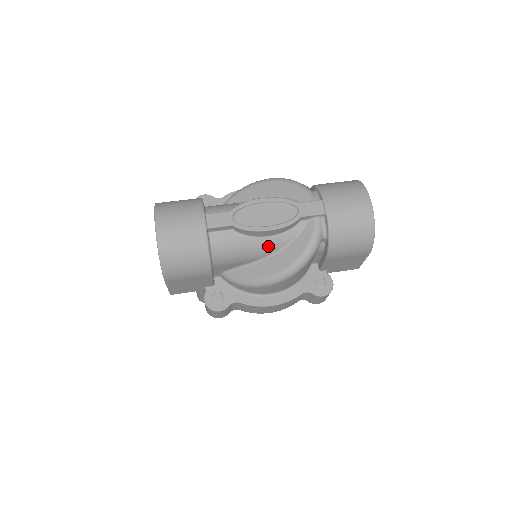
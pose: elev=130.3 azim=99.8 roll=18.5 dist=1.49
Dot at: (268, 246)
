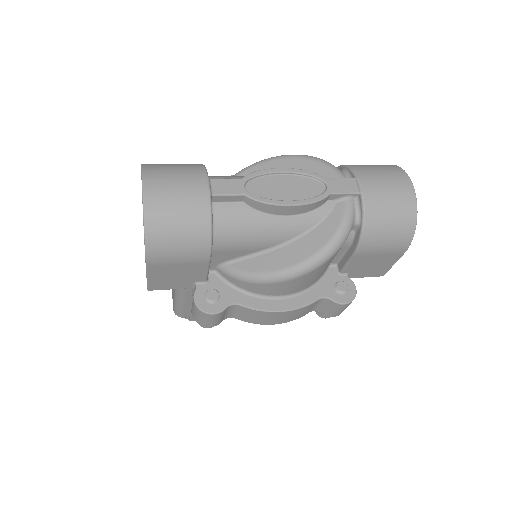
Dot at: (286, 229)
